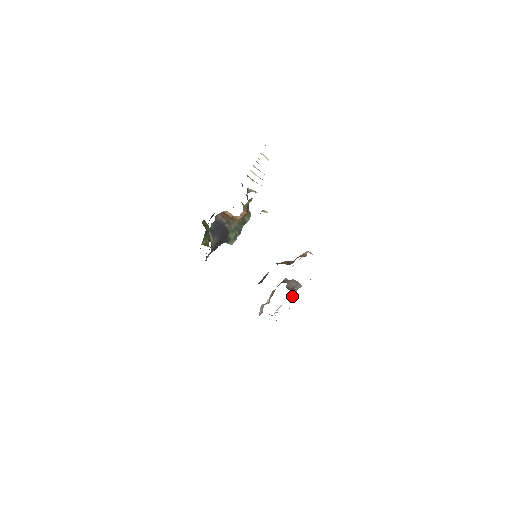
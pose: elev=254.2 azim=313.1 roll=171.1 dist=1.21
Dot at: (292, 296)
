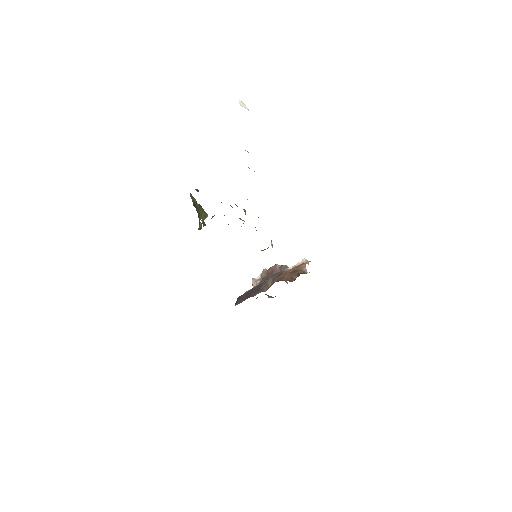
Dot at: occluded
